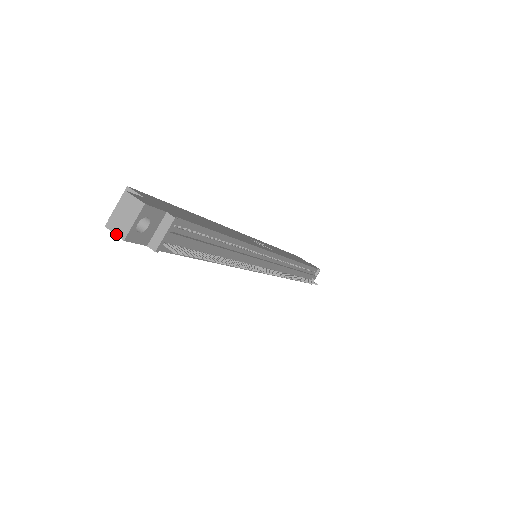
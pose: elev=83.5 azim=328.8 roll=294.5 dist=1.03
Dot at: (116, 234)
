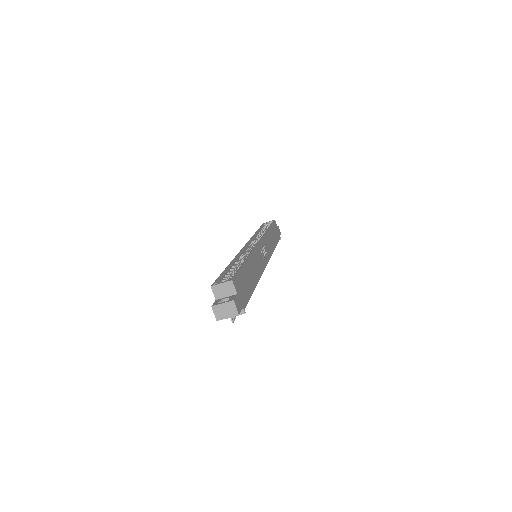
Dot at: (215, 315)
